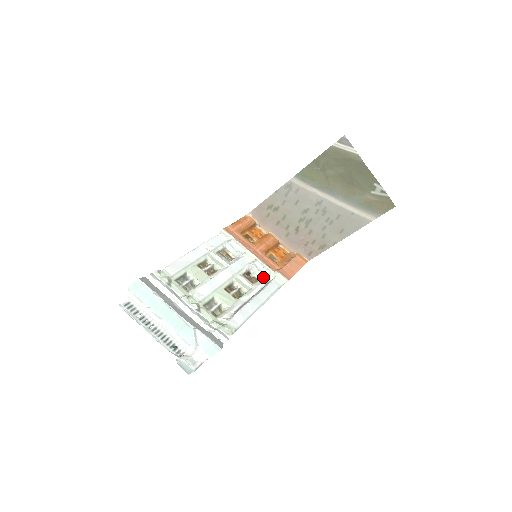
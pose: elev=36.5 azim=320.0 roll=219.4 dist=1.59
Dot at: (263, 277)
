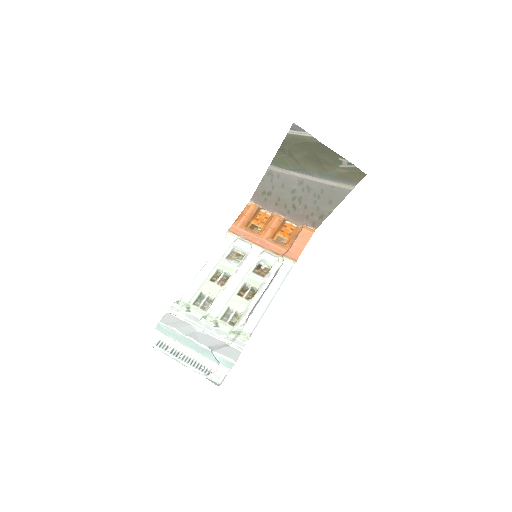
Dot at: (273, 266)
